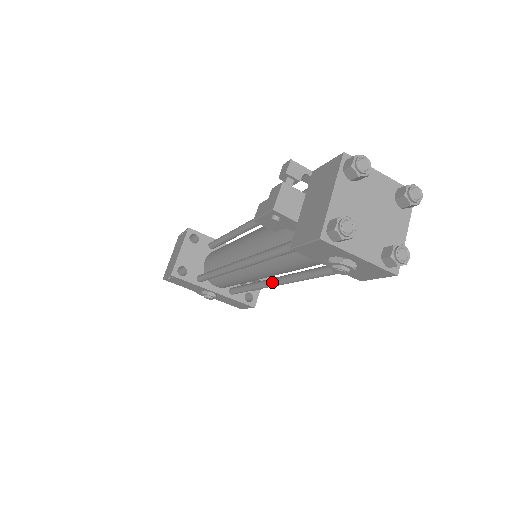
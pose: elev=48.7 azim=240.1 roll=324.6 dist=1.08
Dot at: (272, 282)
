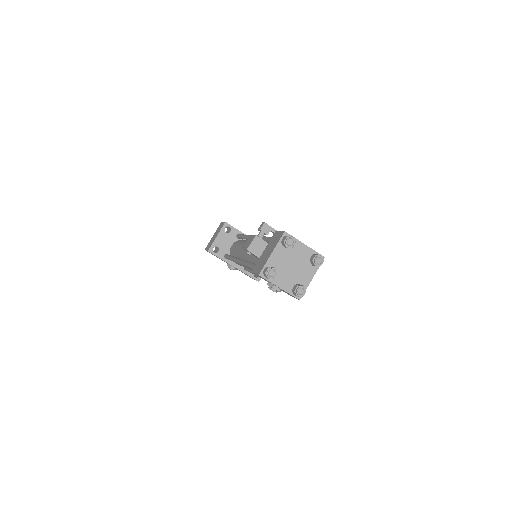
Dot at: occluded
